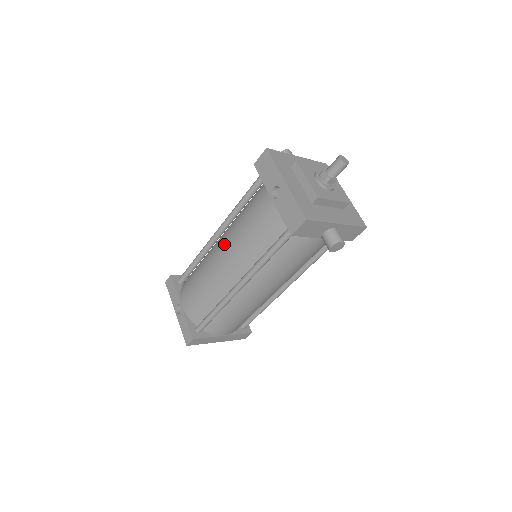
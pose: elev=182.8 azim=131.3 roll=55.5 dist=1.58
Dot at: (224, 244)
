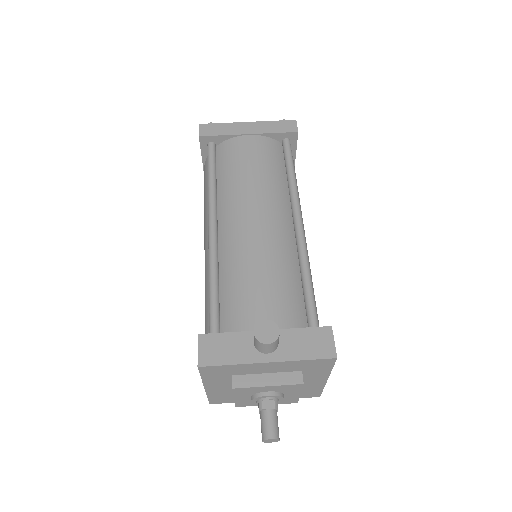
Dot at: occluded
